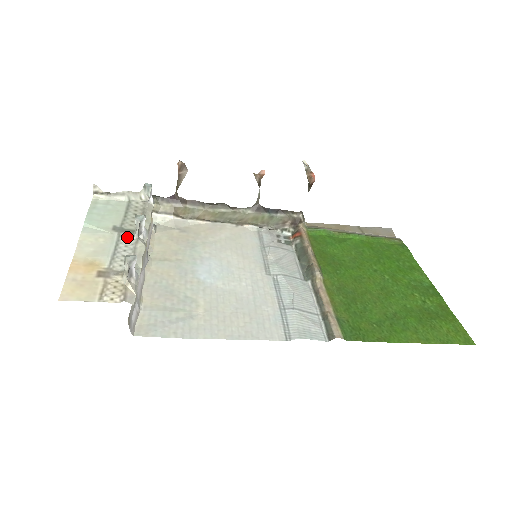
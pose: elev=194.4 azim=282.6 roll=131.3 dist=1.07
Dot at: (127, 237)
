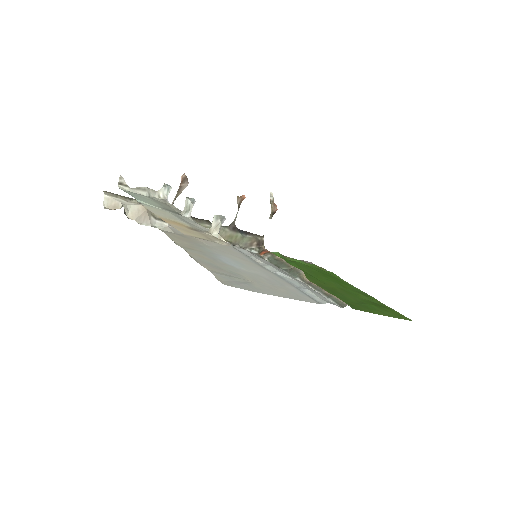
Dot at: (180, 215)
